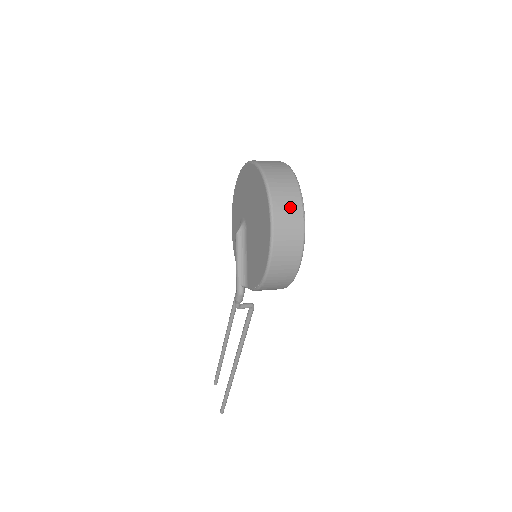
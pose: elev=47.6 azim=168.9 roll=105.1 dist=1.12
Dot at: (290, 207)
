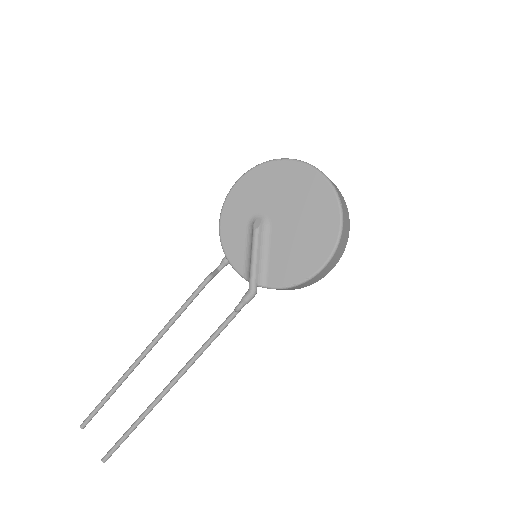
Dot at: (346, 209)
